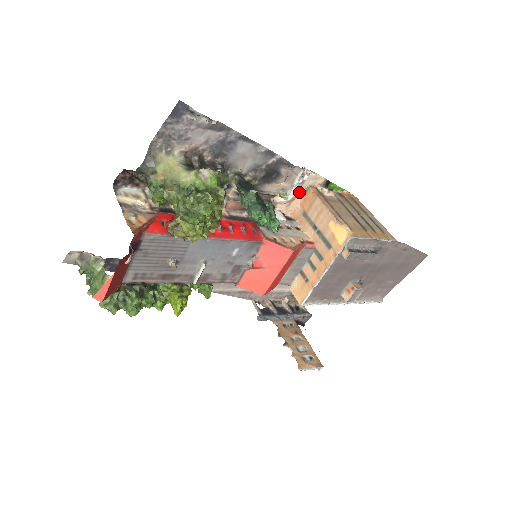
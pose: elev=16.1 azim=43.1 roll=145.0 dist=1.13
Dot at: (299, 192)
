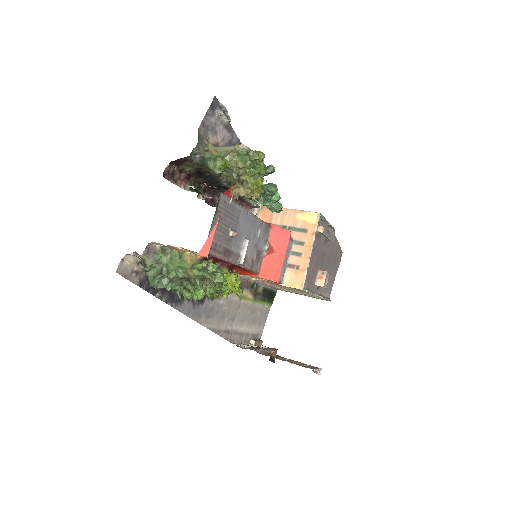
Dot at: (257, 211)
